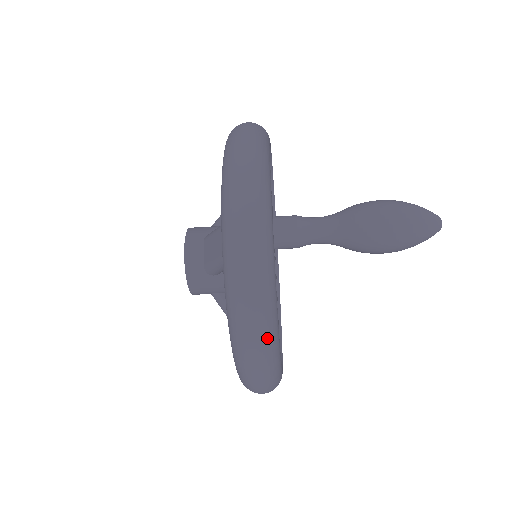
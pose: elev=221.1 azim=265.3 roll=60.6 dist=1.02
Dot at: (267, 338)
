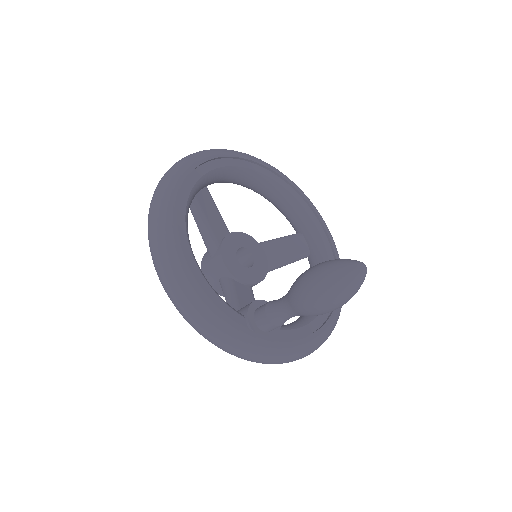
Dot at: (319, 346)
